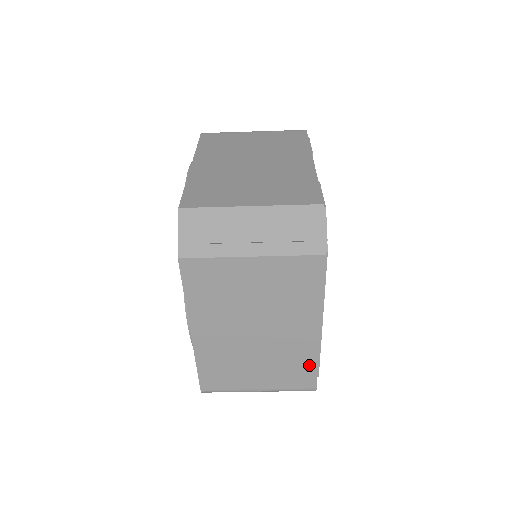
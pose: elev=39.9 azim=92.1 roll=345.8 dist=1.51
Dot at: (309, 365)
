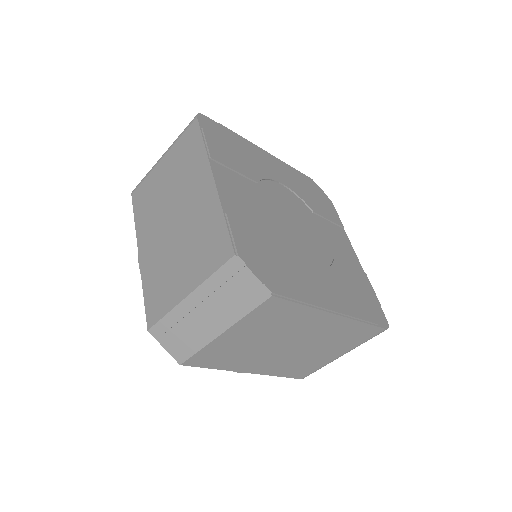
Dot at: (359, 328)
